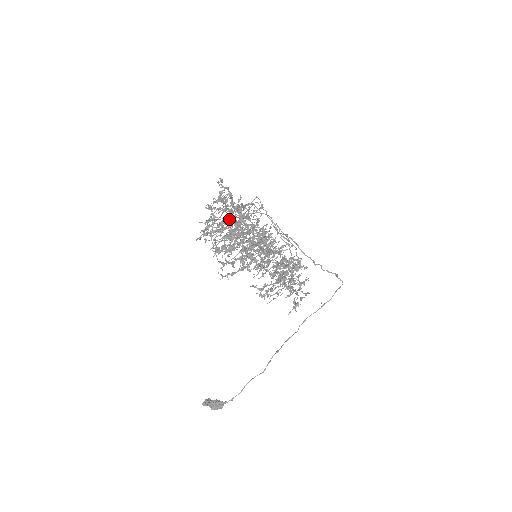
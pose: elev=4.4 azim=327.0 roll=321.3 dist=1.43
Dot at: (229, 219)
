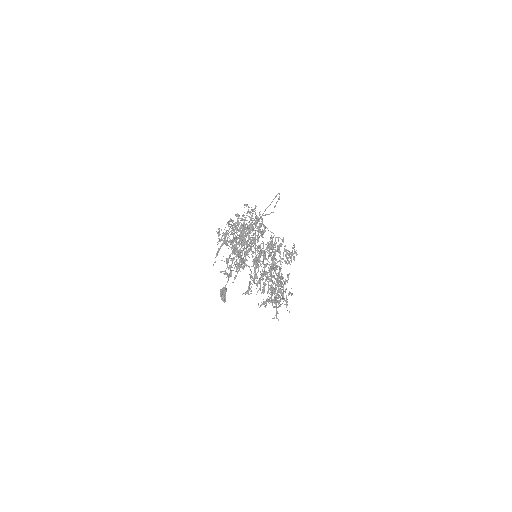
Dot at: occluded
